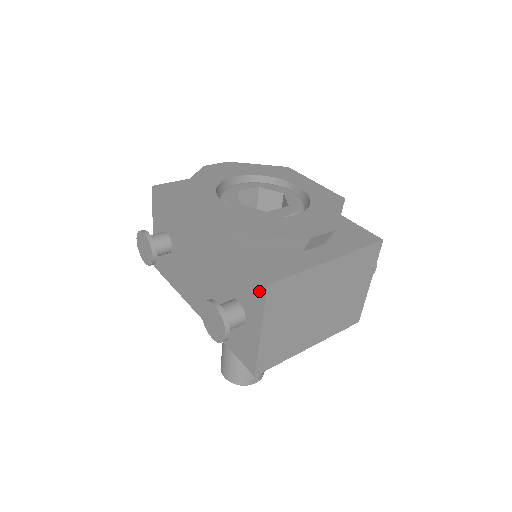
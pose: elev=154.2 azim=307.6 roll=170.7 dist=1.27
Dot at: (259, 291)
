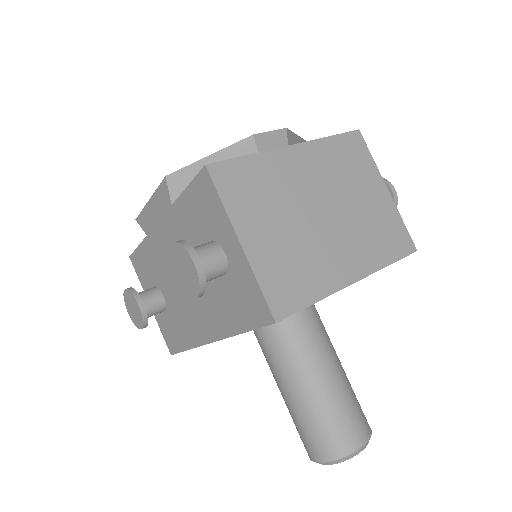
Dot at: (207, 188)
